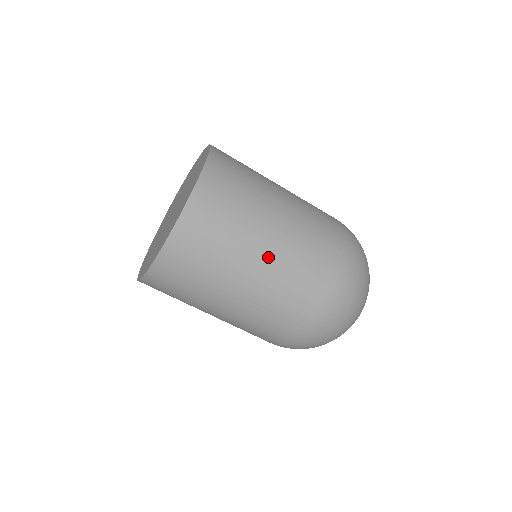
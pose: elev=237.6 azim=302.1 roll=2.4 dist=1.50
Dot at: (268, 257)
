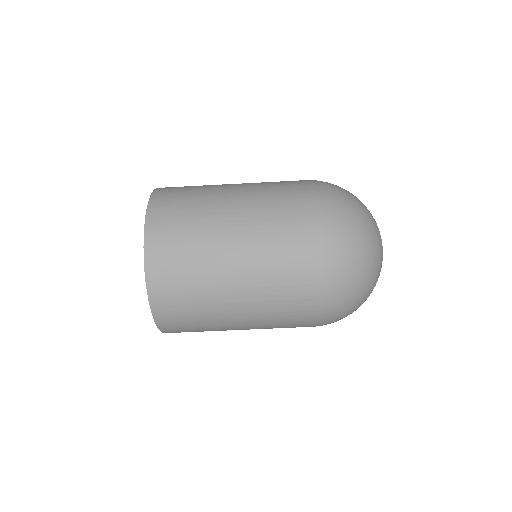
Dot at: (243, 305)
